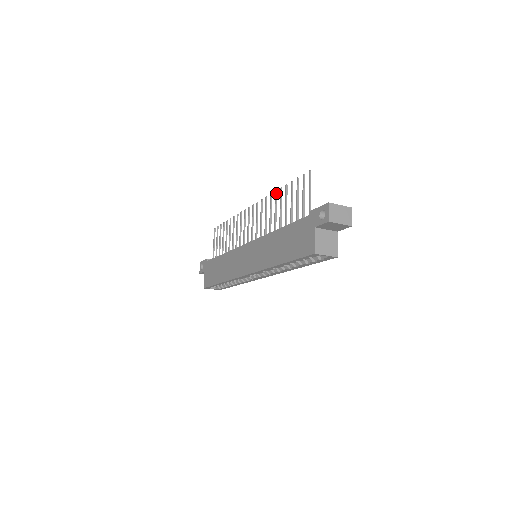
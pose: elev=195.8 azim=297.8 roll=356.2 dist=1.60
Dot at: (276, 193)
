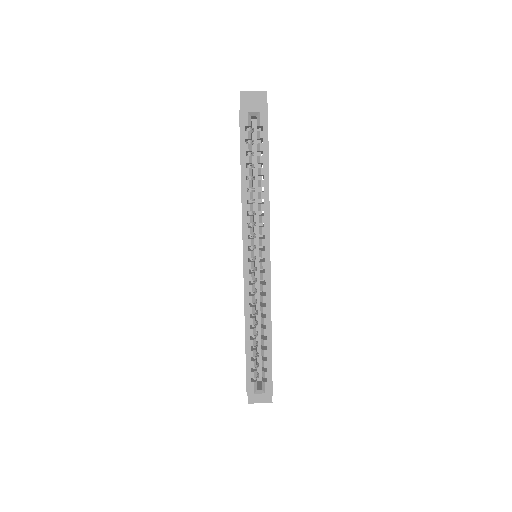
Dot at: occluded
